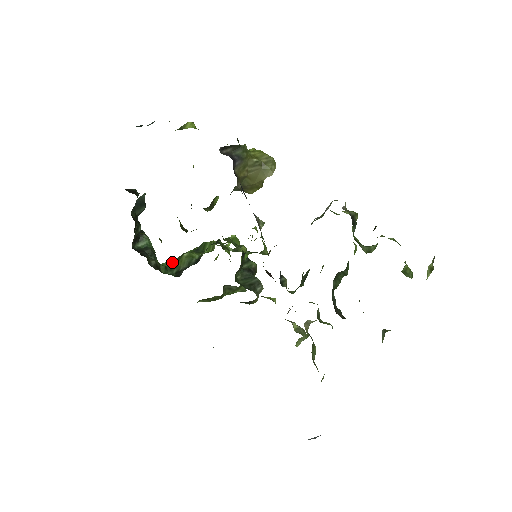
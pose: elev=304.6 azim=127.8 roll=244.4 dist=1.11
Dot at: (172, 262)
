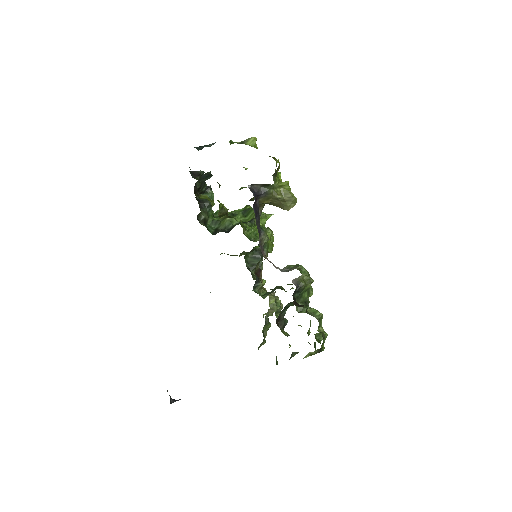
Dot at: occluded
